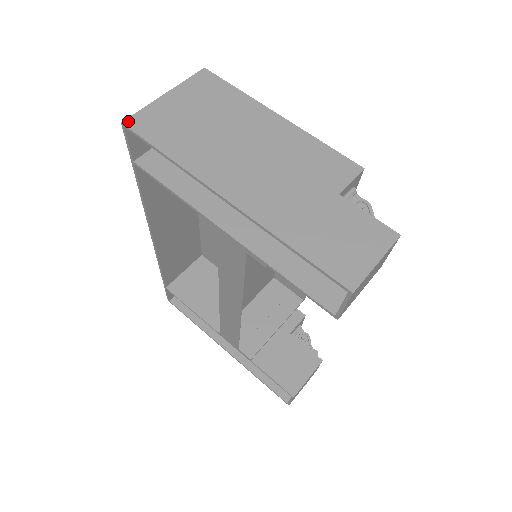
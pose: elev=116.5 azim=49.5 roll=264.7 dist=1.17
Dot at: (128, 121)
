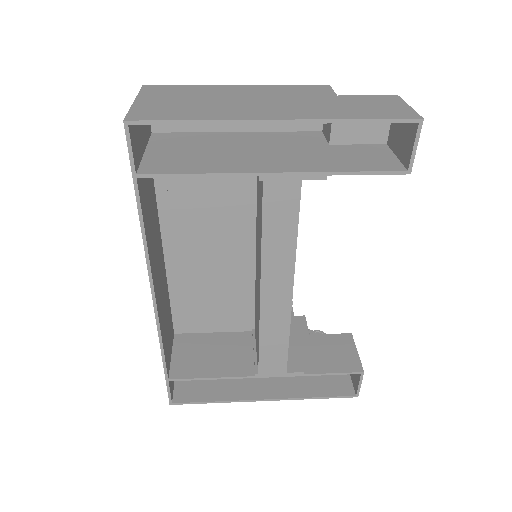
Dot at: (128, 118)
